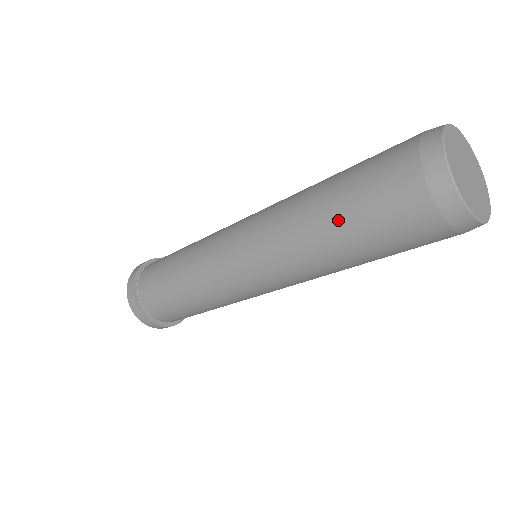
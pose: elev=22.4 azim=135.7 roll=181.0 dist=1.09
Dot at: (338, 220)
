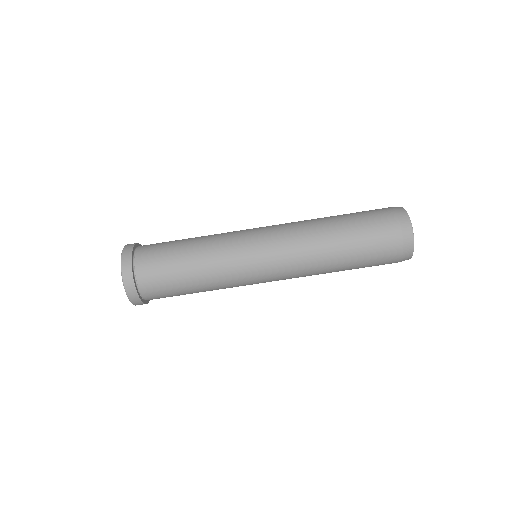
Dot at: (340, 215)
